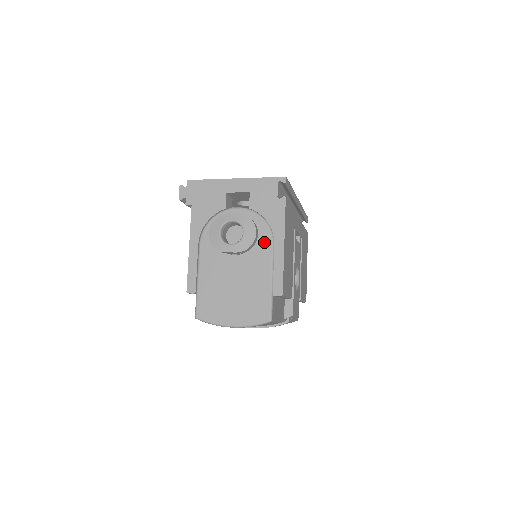
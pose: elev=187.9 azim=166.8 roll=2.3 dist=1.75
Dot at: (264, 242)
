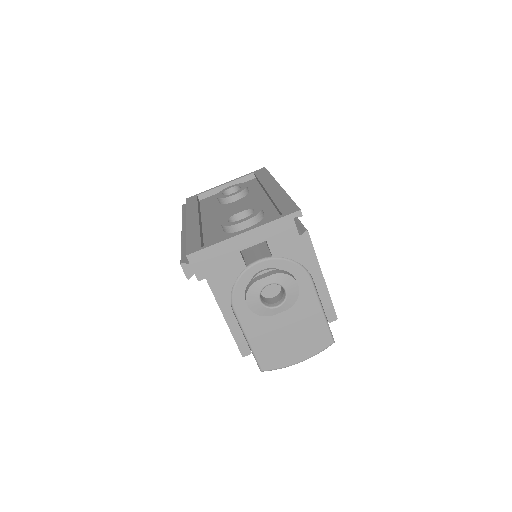
Dot at: (302, 282)
